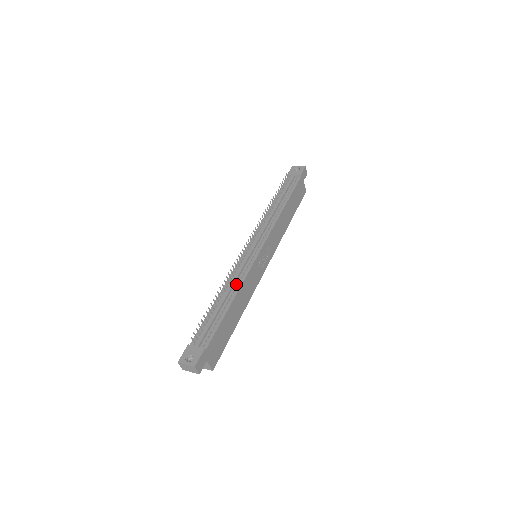
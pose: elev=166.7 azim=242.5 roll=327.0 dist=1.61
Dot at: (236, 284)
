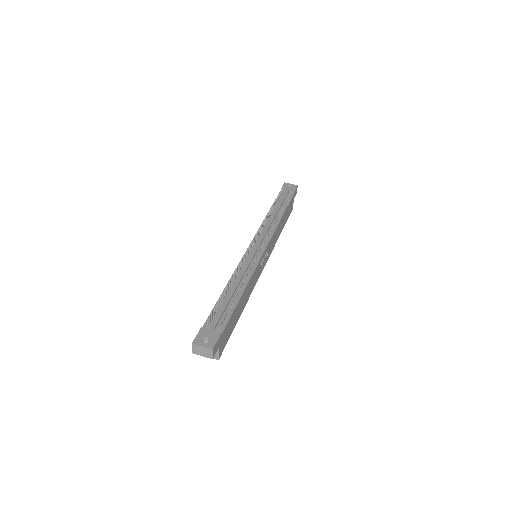
Dot at: (244, 277)
